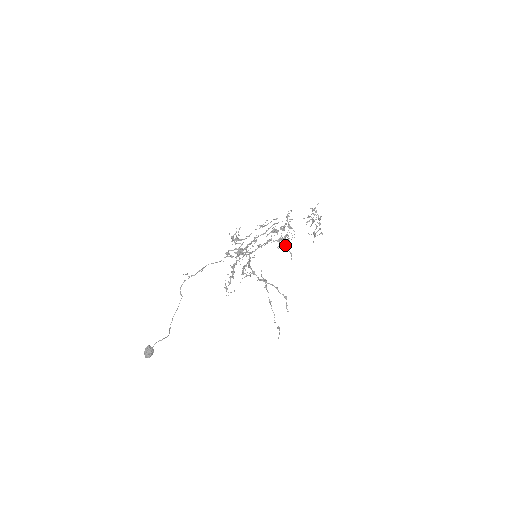
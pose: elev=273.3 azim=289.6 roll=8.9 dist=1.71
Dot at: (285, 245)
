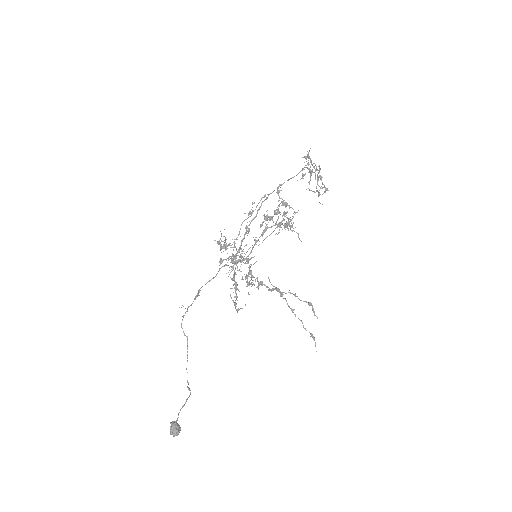
Dot at: (287, 227)
